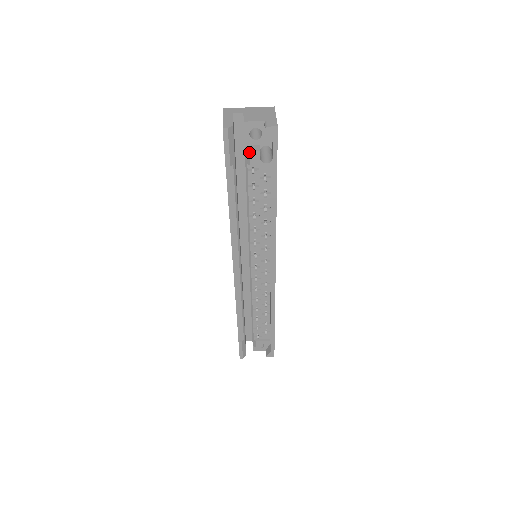
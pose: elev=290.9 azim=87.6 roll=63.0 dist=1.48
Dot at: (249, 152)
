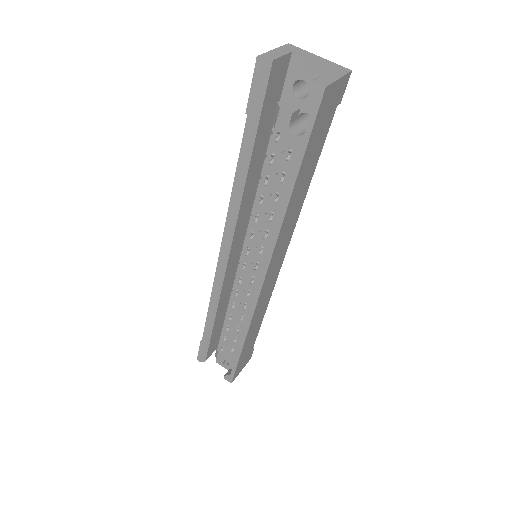
Dot at: (279, 108)
